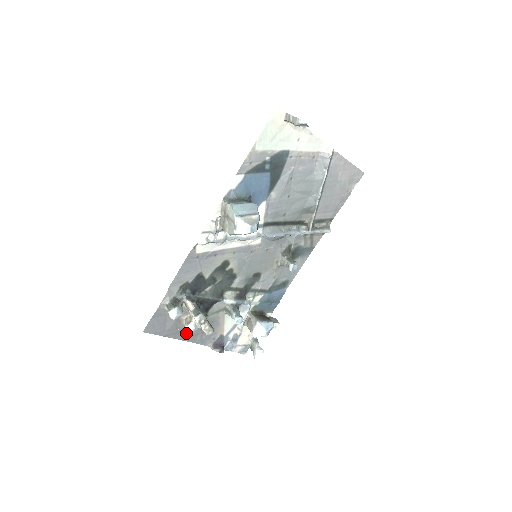
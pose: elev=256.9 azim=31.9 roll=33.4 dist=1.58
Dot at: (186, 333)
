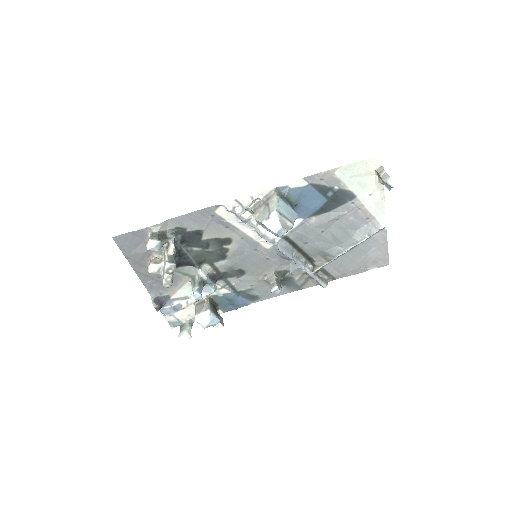
Dot at: (144, 269)
